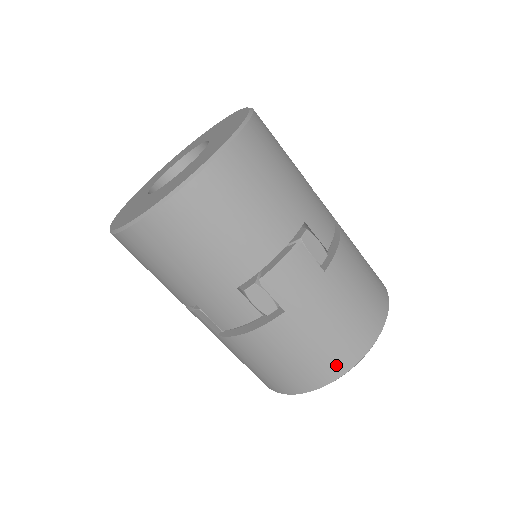
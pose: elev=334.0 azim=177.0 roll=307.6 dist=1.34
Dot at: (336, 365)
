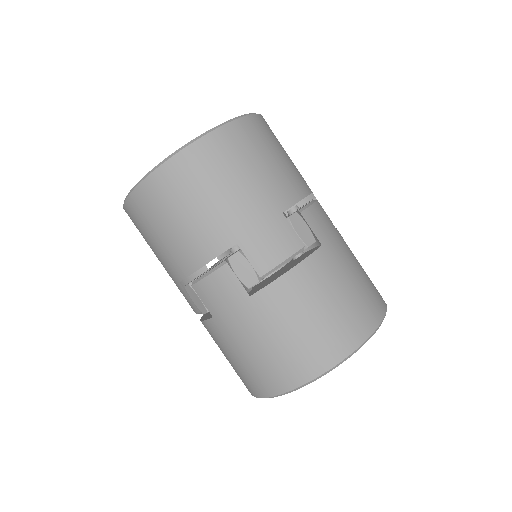
Dot at: (369, 315)
